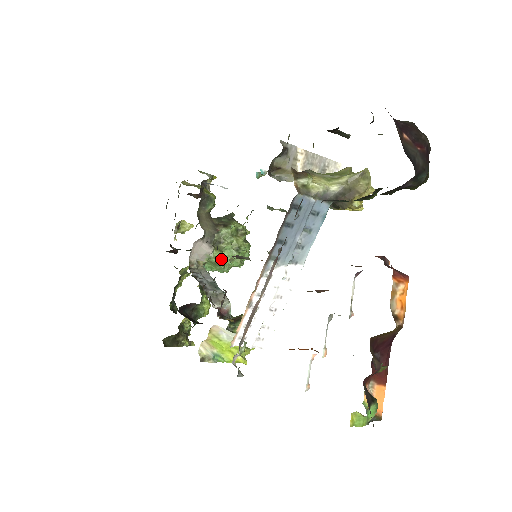
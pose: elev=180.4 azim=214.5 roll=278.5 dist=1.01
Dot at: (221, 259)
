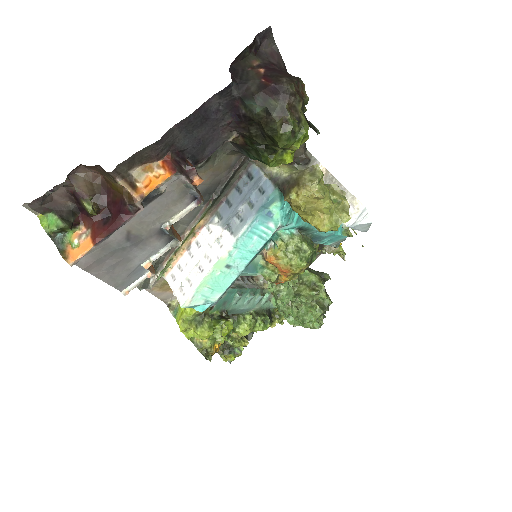
Dot at: (280, 292)
